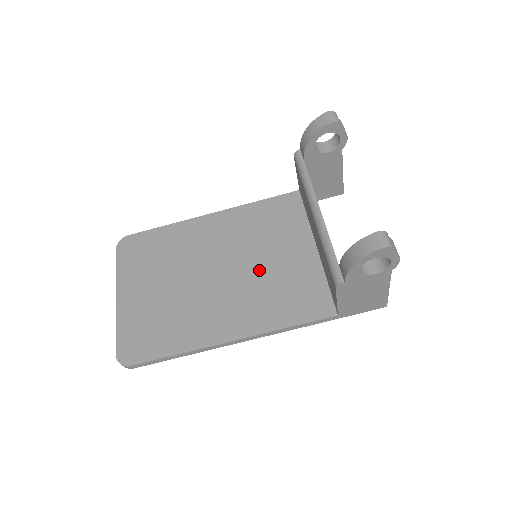
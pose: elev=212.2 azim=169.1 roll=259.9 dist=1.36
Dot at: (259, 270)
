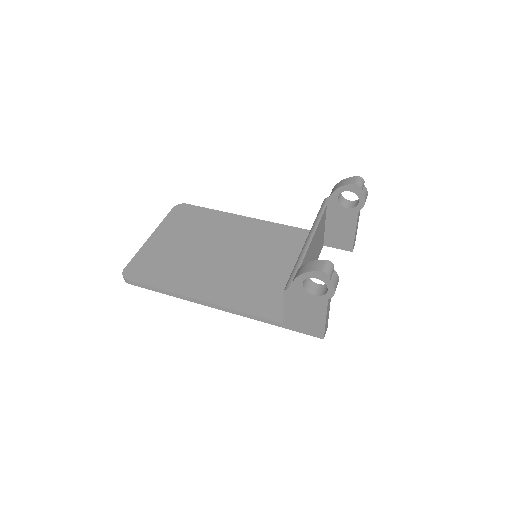
Dot at: (253, 268)
